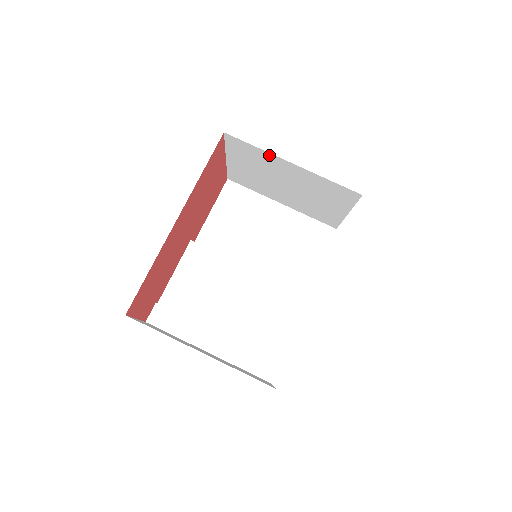
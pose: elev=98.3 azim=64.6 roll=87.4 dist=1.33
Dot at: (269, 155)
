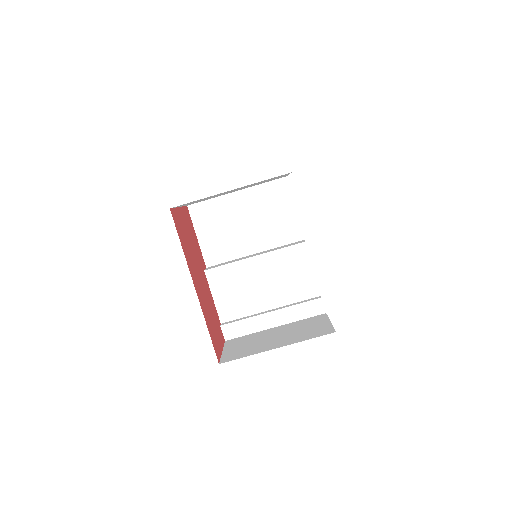
Dot at: (210, 196)
